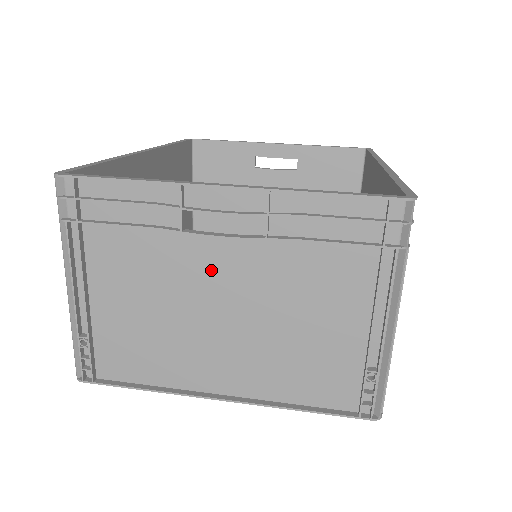
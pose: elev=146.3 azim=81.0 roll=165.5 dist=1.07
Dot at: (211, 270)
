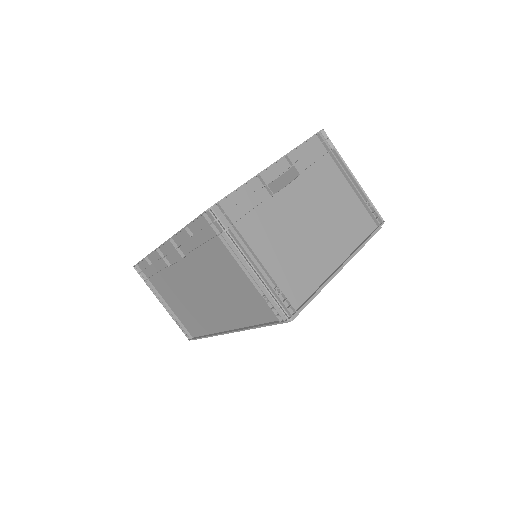
Dot at: (293, 207)
